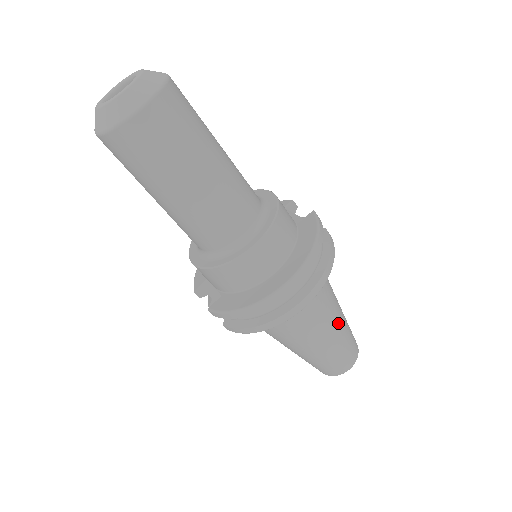
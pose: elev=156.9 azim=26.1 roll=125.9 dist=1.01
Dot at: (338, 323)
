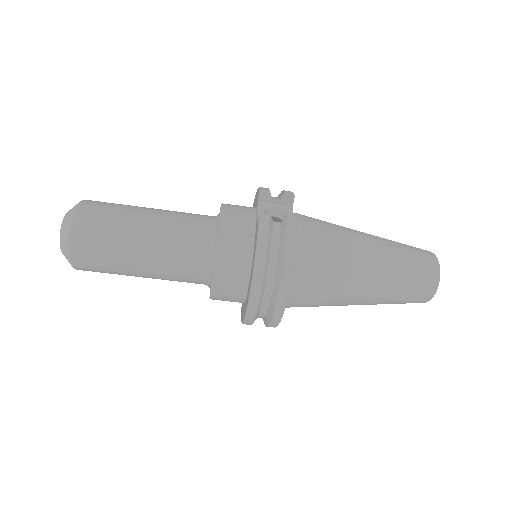
Dot at: (370, 278)
